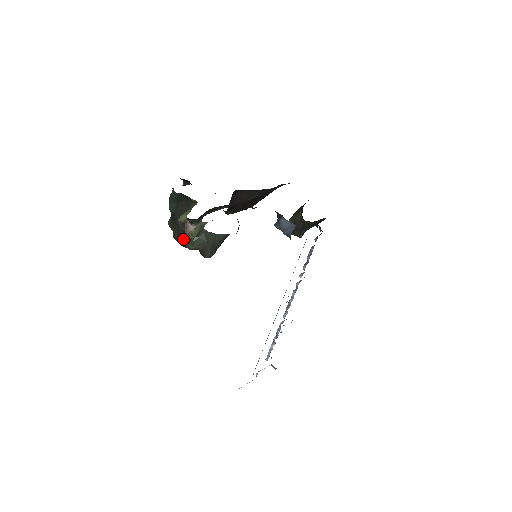
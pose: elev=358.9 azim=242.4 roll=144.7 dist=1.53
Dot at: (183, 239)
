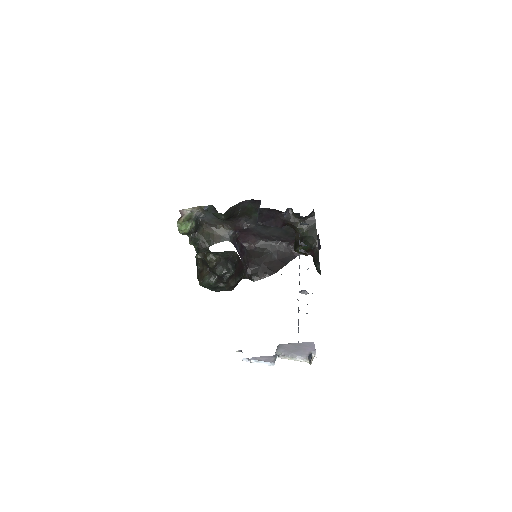
Dot at: (177, 223)
